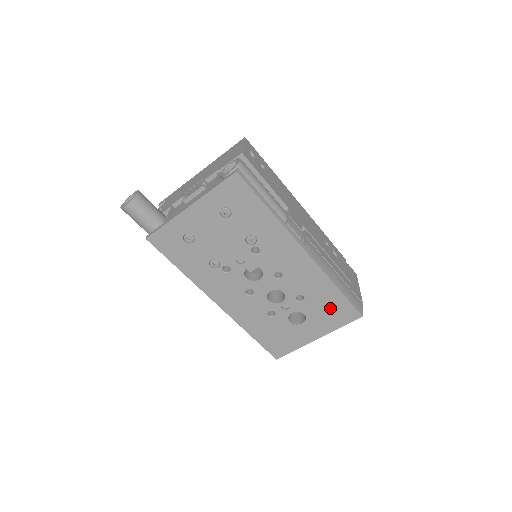
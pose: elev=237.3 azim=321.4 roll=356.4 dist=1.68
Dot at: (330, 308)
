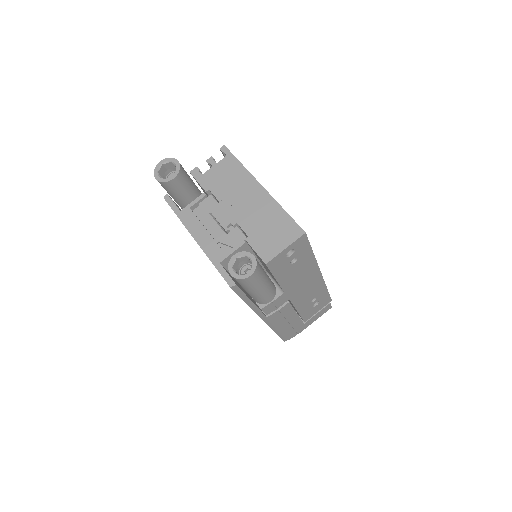
Dot at: occluded
